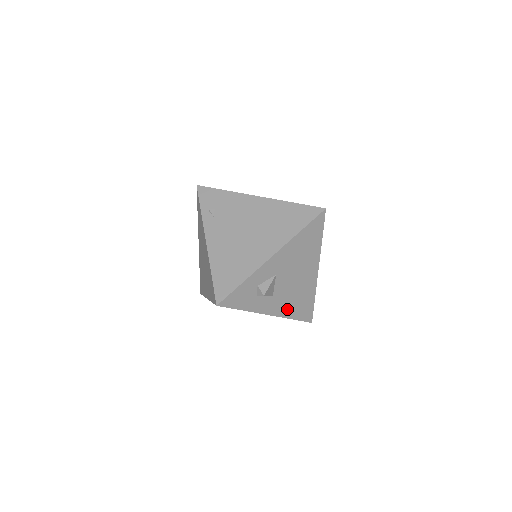
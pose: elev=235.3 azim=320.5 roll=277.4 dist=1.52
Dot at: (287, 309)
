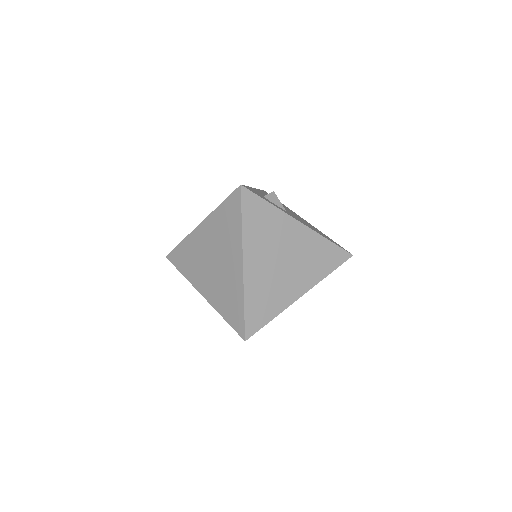
Dot at: (313, 229)
